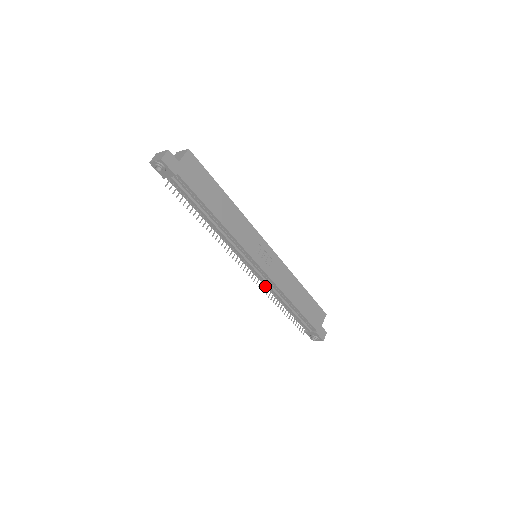
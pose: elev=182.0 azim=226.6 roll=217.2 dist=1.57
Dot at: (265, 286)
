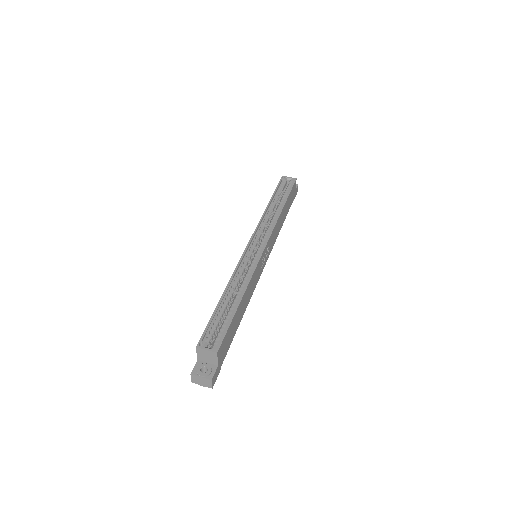
Dot at: occluded
